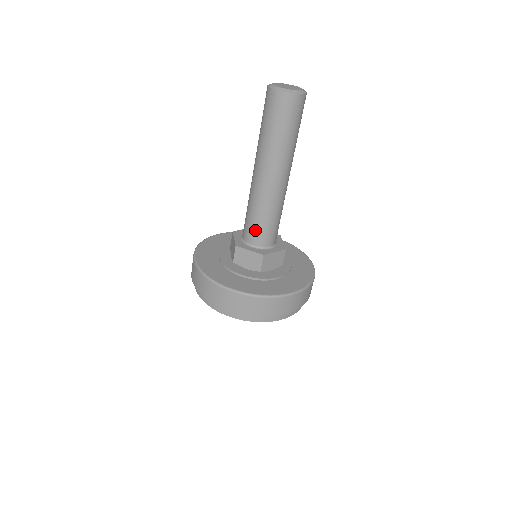
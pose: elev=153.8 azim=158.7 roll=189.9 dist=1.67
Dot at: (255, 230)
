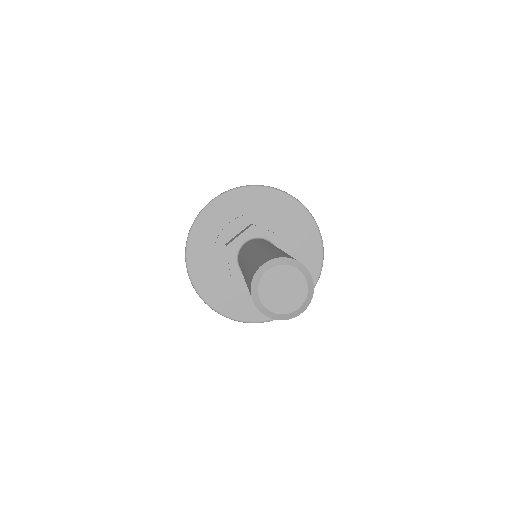
Dot at: (239, 263)
